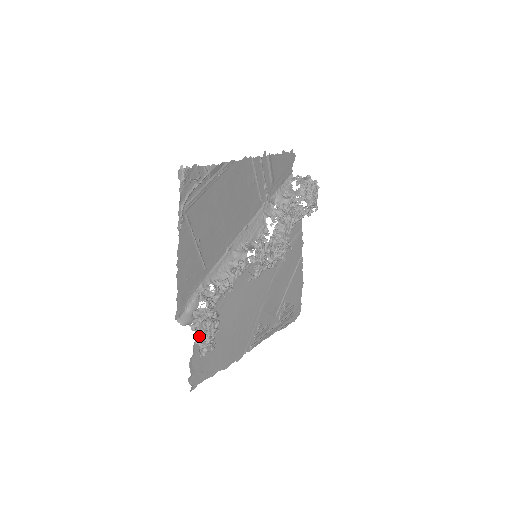
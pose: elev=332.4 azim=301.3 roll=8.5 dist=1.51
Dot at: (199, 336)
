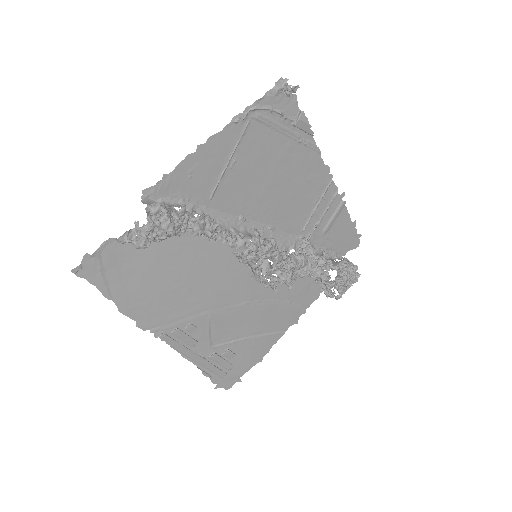
Dot at: occluded
